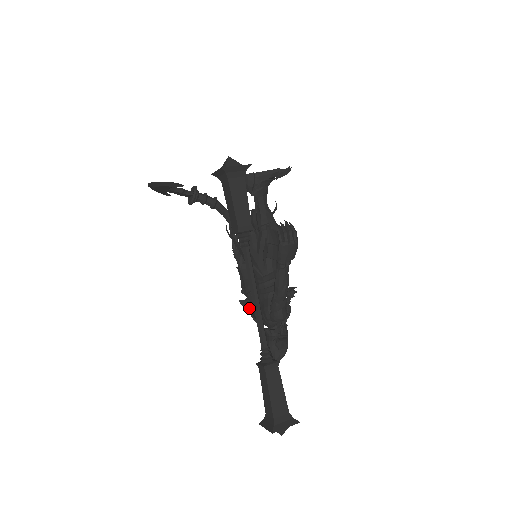
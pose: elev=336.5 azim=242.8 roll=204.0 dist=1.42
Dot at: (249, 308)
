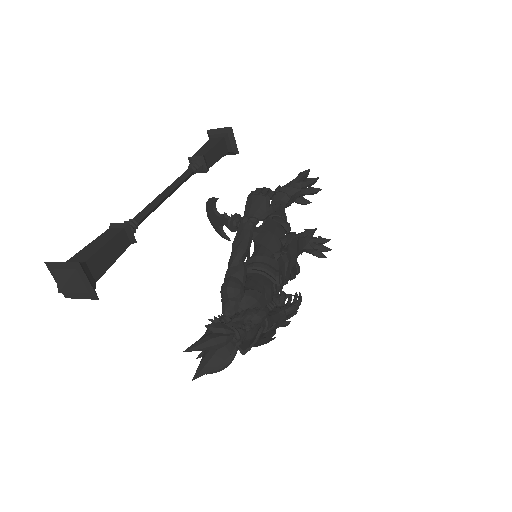
Dot at: occluded
